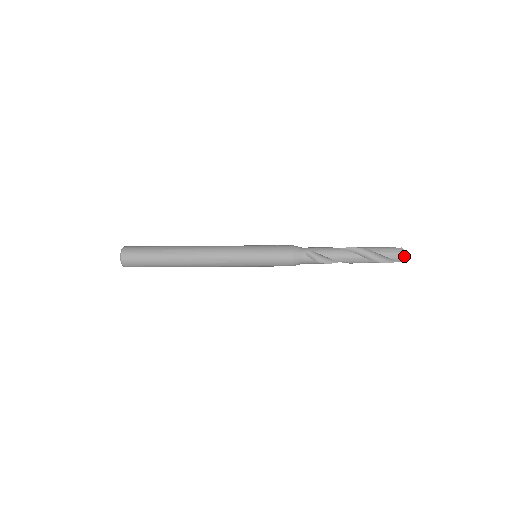
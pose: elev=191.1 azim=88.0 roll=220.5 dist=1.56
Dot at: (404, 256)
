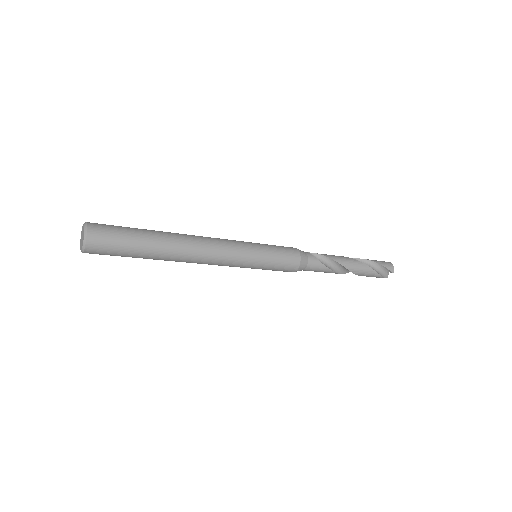
Dot at: (392, 265)
